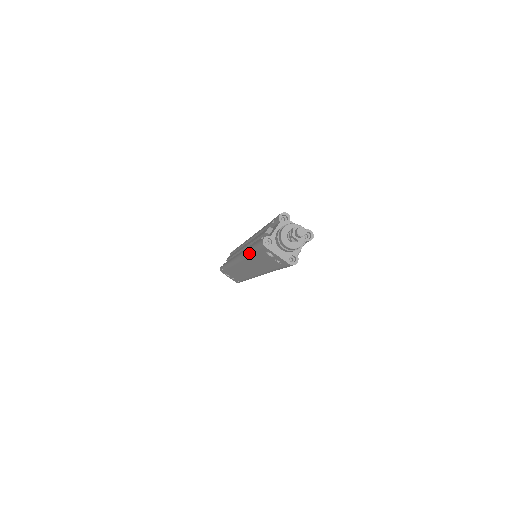
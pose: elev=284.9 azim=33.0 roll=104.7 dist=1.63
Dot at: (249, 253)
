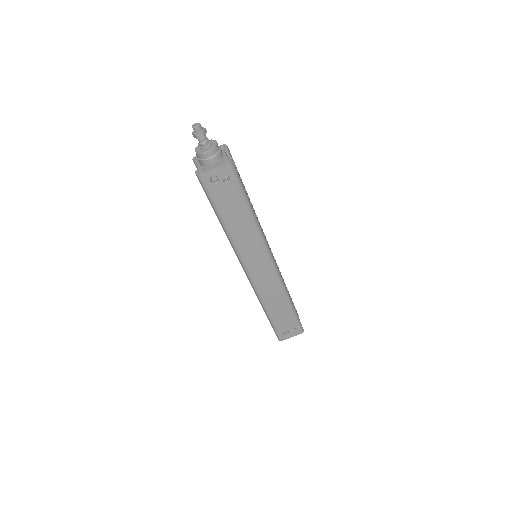
Dot at: (222, 223)
